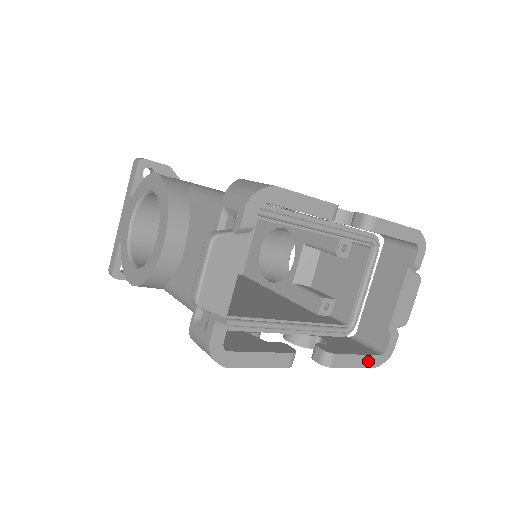
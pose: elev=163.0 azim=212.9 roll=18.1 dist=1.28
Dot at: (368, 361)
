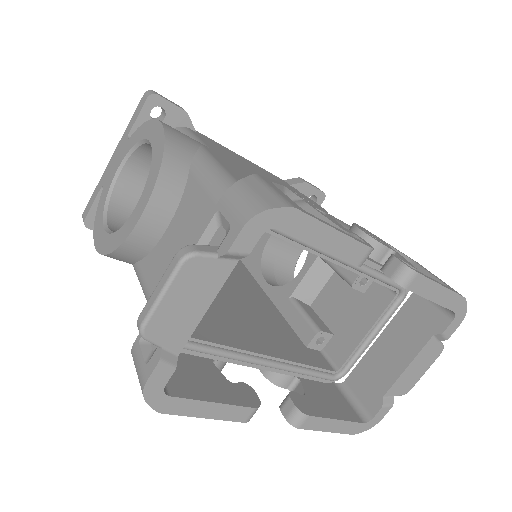
Dot at: (346, 427)
